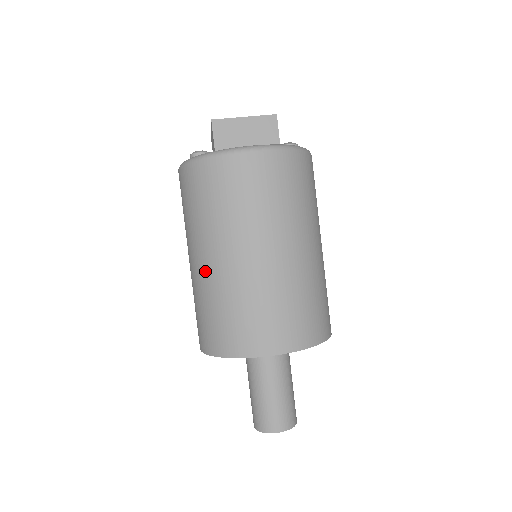
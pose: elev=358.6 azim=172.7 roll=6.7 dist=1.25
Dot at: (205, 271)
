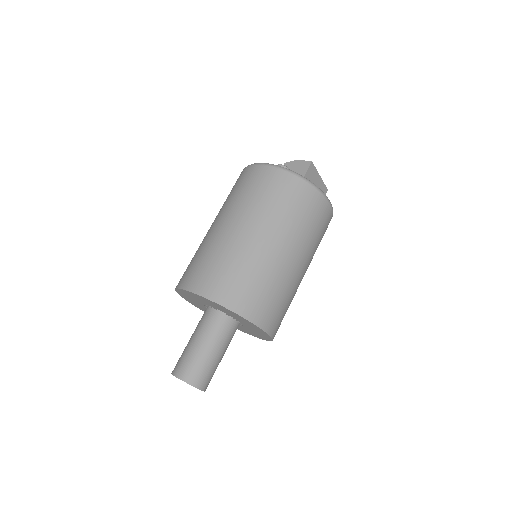
Dot at: (260, 246)
